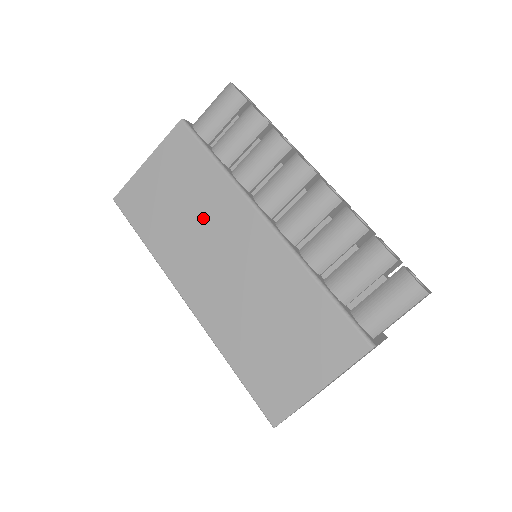
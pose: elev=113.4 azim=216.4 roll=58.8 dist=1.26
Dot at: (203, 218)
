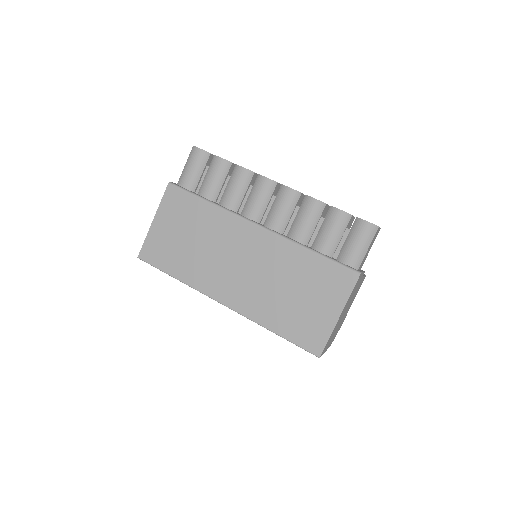
Dot at: (212, 242)
